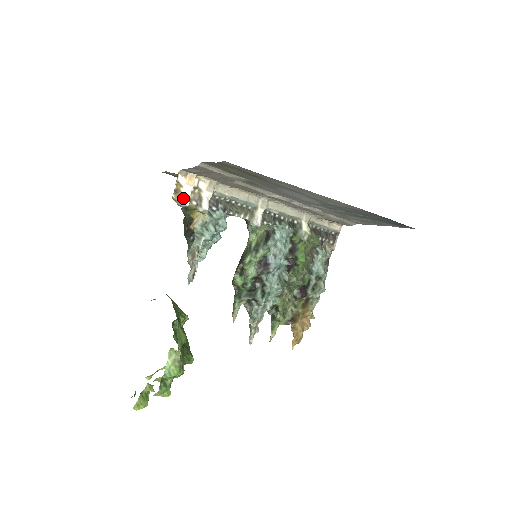
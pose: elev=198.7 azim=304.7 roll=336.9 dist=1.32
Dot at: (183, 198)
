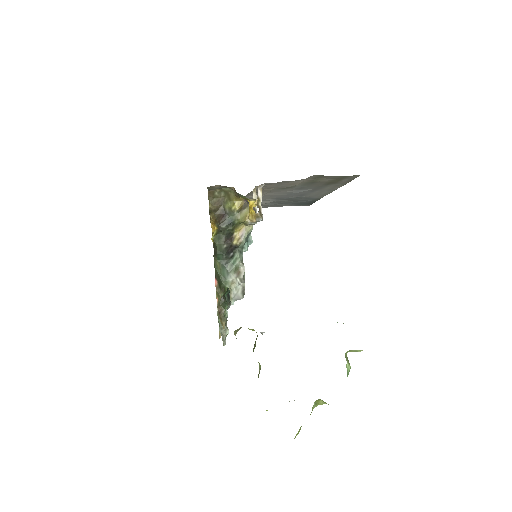
Dot at: occluded
